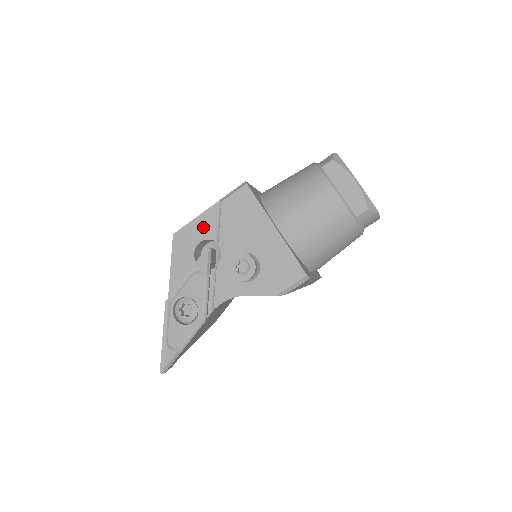
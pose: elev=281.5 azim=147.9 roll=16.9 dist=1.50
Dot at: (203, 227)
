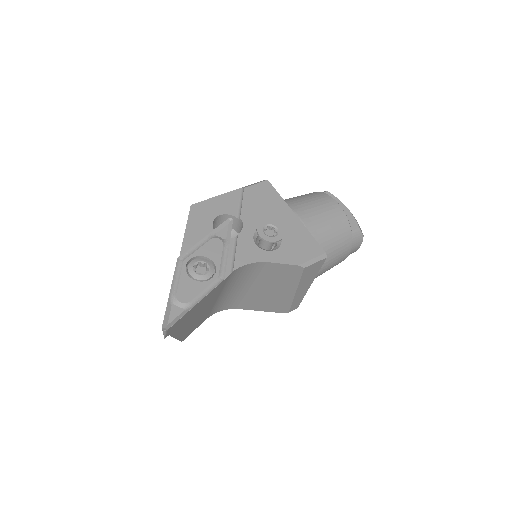
Dot at: (223, 204)
